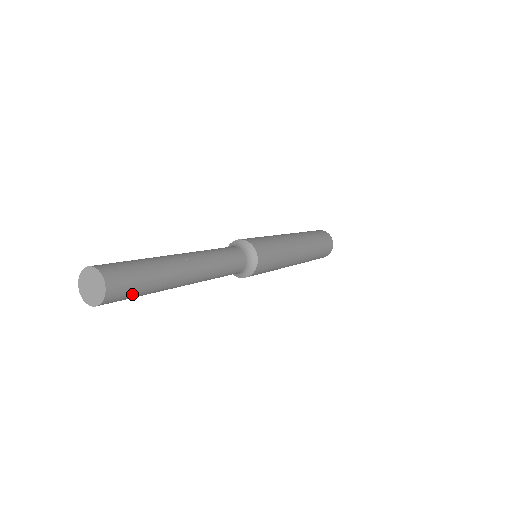
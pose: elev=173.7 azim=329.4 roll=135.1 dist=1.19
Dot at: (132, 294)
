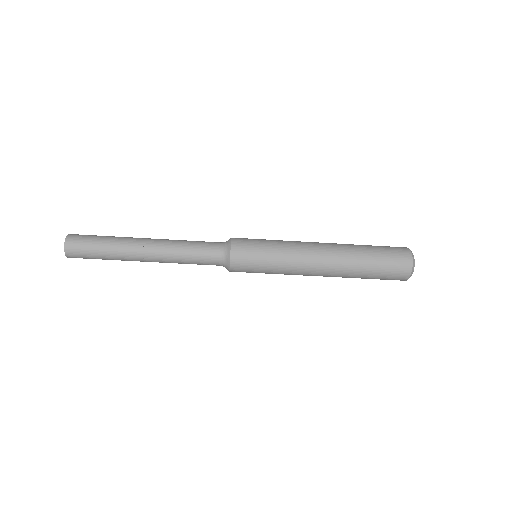
Dot at: (88, 247)
